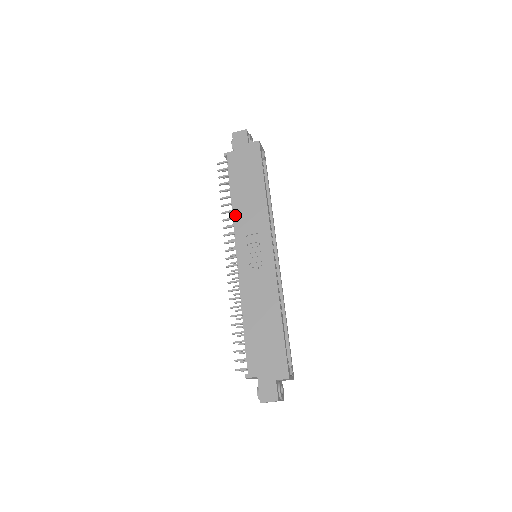
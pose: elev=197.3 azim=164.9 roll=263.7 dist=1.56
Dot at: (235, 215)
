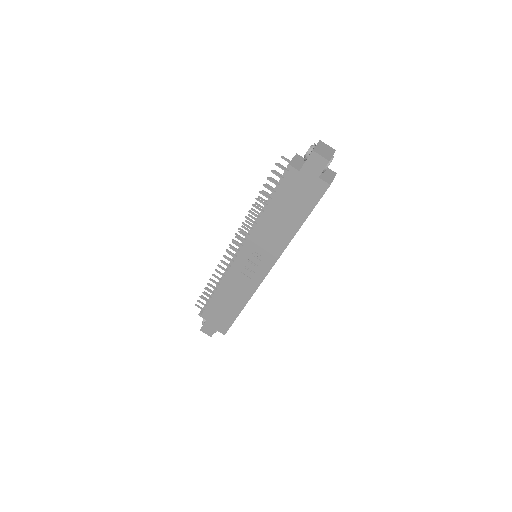
Dot at: (258, 227)
